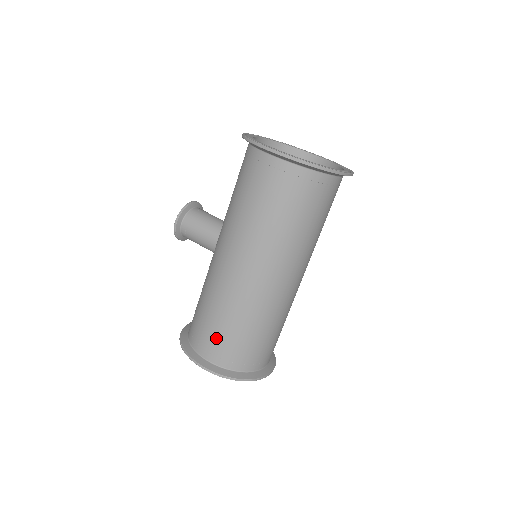
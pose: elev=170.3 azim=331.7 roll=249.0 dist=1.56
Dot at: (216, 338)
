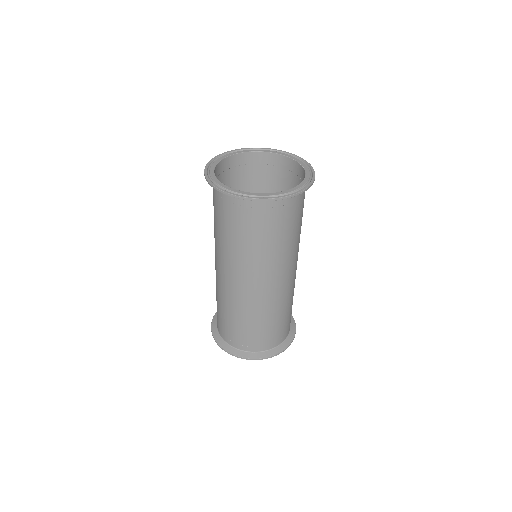
Dot at: occluded
